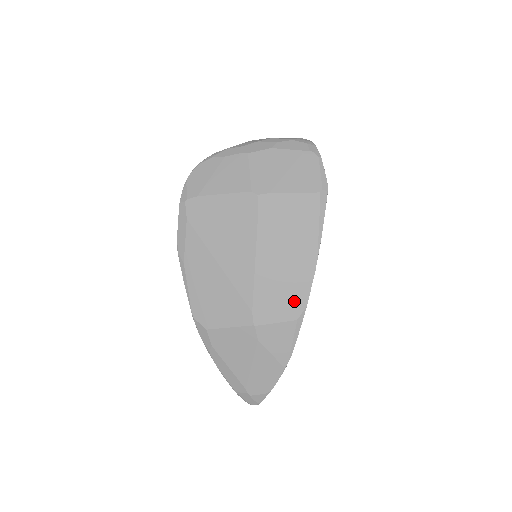
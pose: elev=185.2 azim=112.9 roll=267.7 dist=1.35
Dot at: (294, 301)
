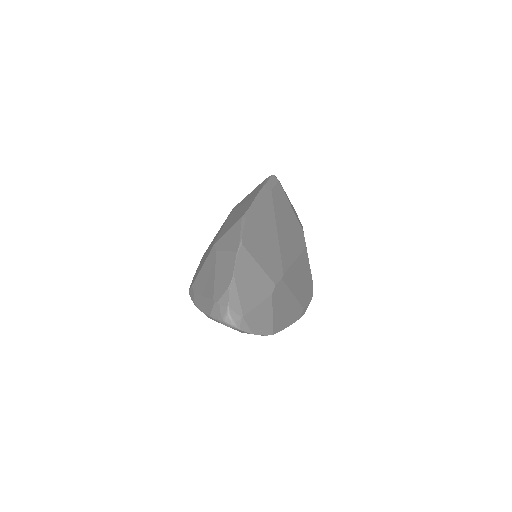
Dot at: occluded
